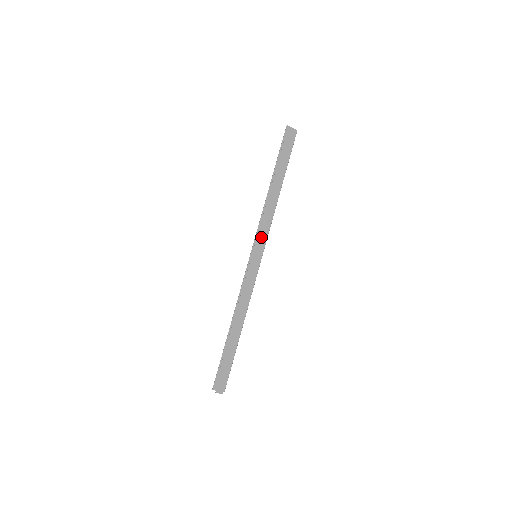
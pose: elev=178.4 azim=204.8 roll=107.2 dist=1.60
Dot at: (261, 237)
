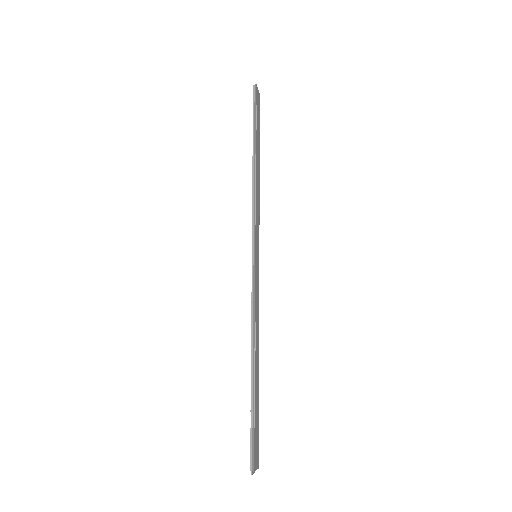
Dot at: (257, 229)
